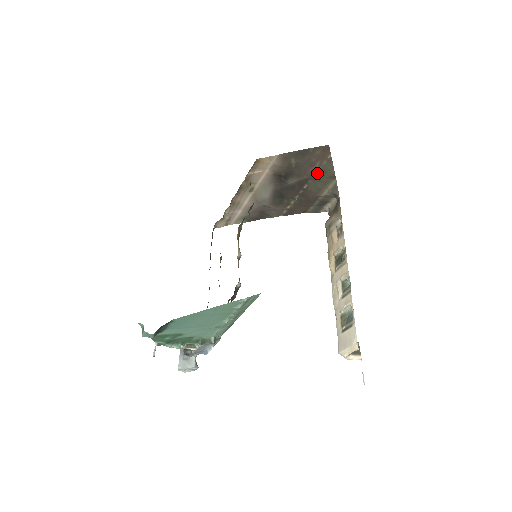
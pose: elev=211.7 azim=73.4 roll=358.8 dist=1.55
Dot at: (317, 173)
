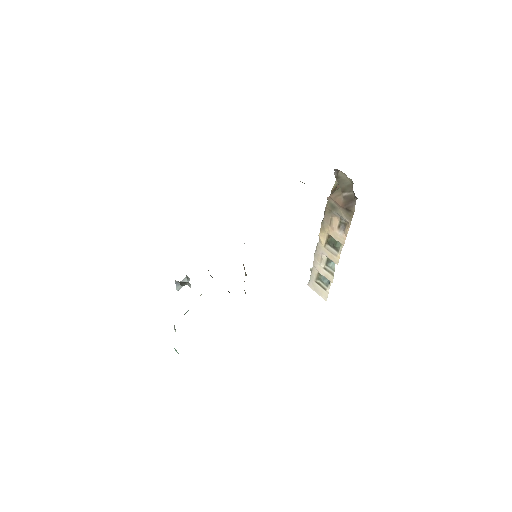
Dot at: occluded
